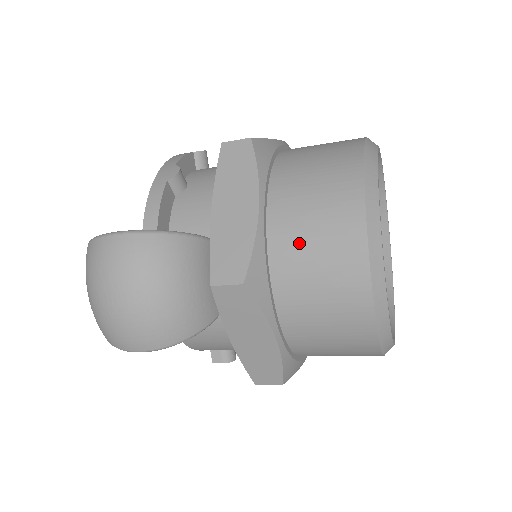
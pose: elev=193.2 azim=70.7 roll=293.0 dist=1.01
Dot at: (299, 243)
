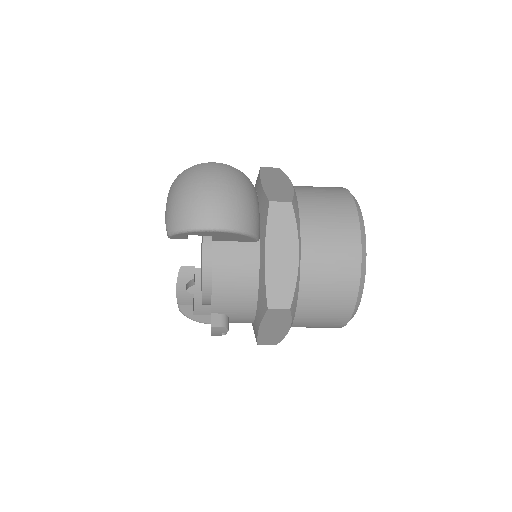
Dot at: (316, 203)
